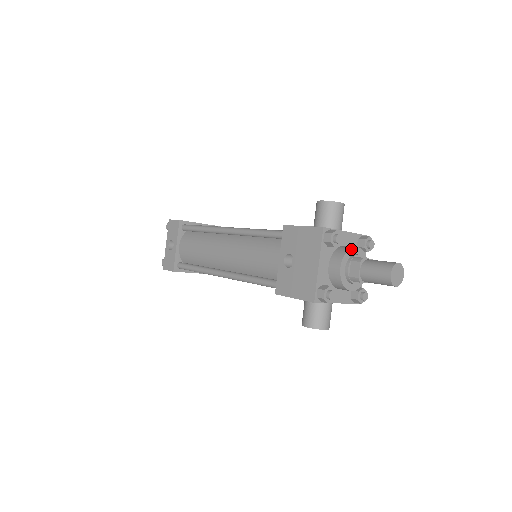
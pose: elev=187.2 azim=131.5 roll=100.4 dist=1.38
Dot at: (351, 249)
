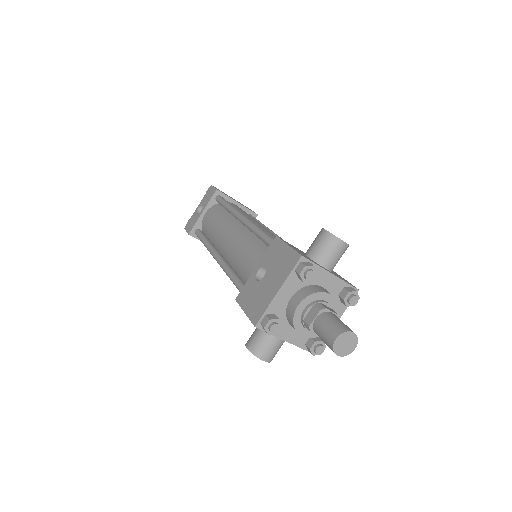
Dot at: (322, 293)
